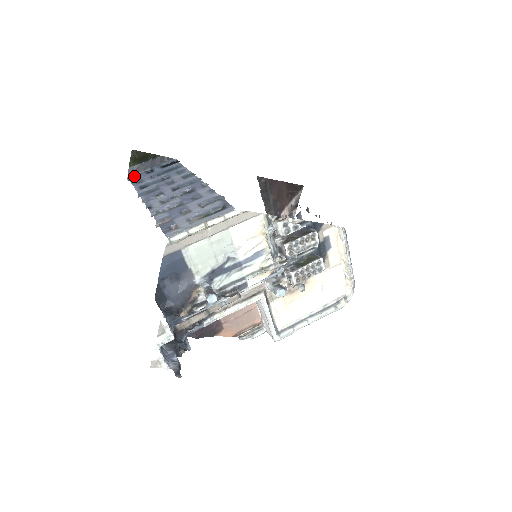
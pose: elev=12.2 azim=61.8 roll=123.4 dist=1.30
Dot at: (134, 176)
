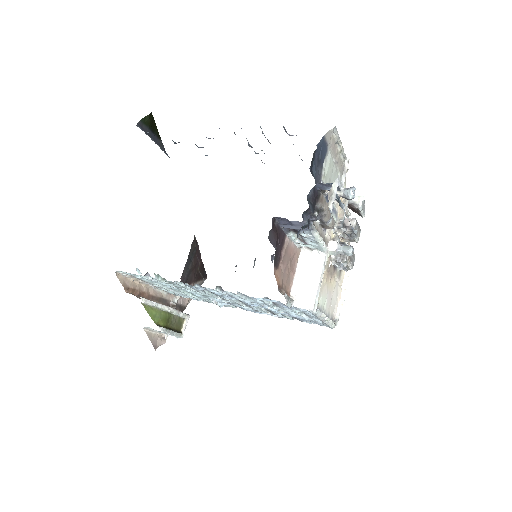
Dot at: (142, 130)
